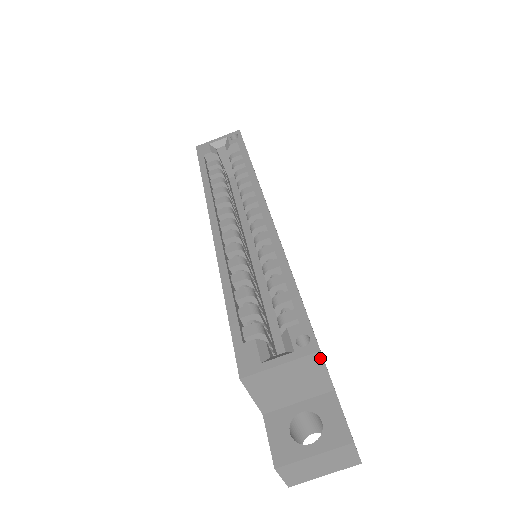
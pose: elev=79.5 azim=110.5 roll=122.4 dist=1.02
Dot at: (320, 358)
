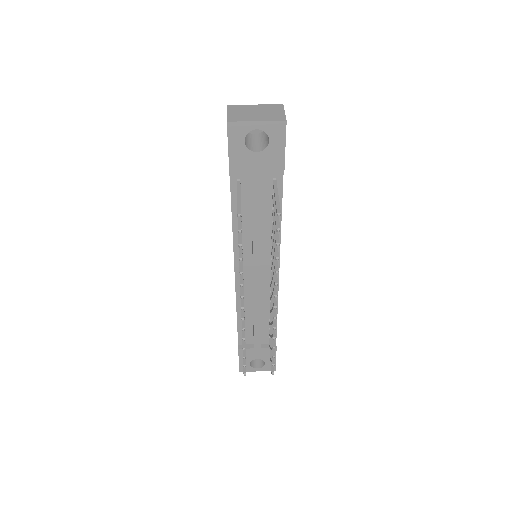
Dot at: occluded
